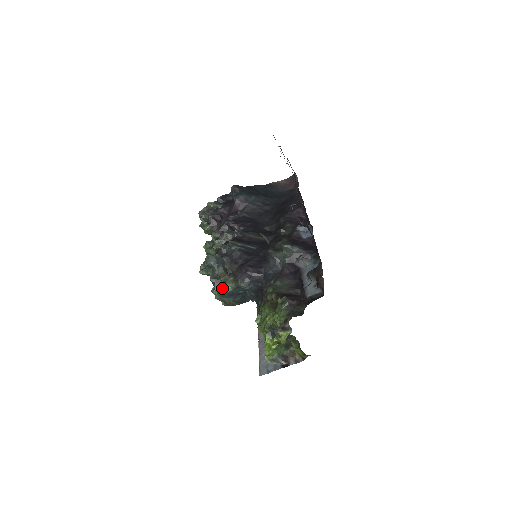
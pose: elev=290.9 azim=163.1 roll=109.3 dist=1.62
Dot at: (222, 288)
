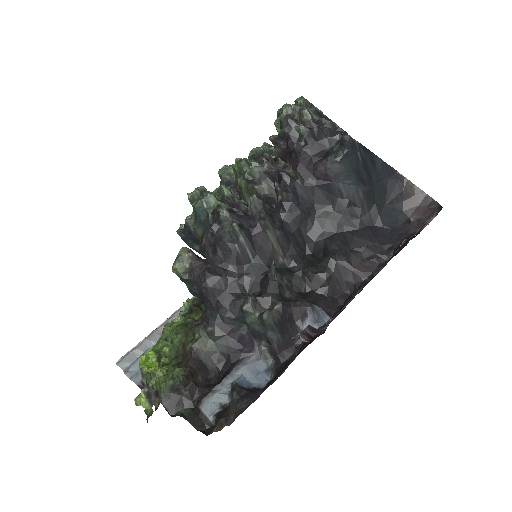
Dot at: (189, 240)
